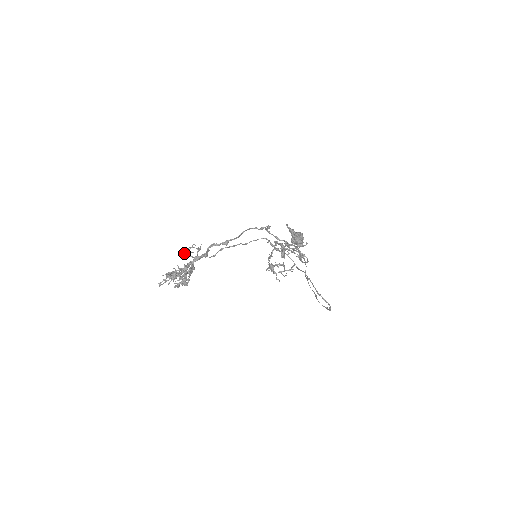
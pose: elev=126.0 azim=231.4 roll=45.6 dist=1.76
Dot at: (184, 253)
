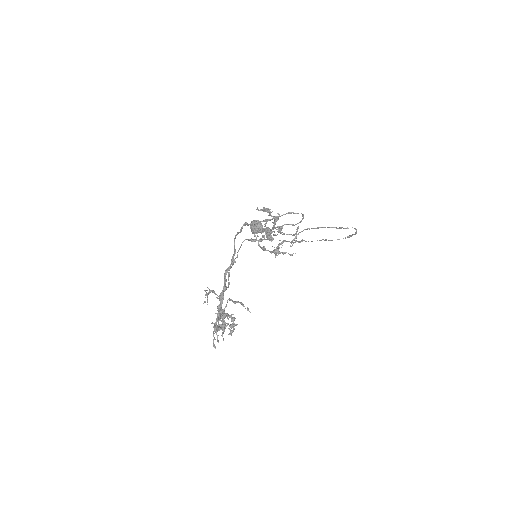
Dot at: occluded
